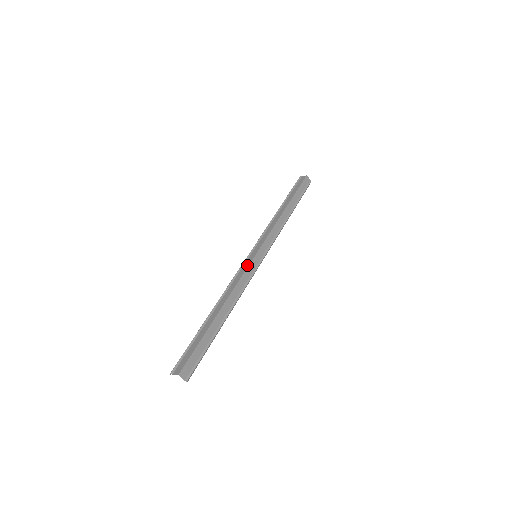
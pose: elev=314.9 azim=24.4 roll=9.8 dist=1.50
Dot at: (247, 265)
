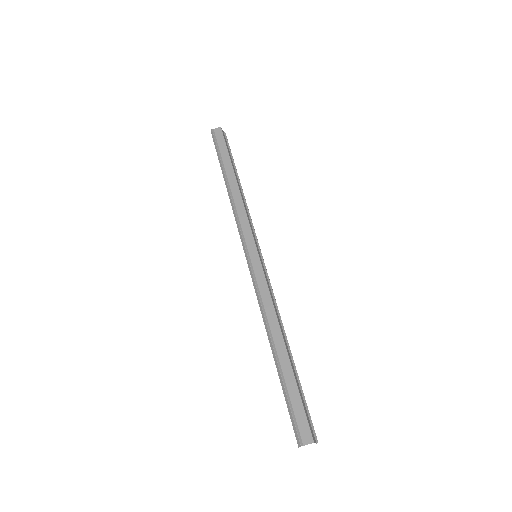
Dot at: (261, 273)
